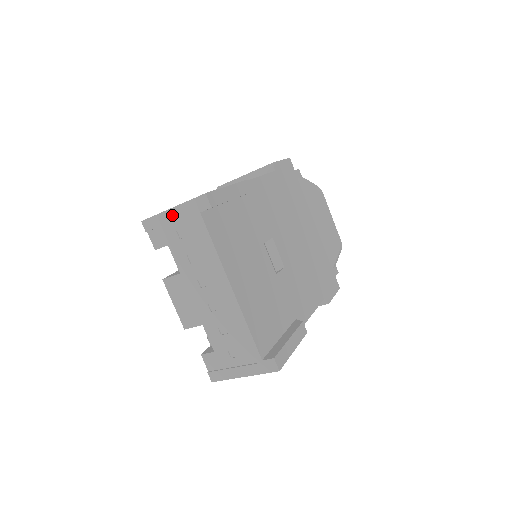
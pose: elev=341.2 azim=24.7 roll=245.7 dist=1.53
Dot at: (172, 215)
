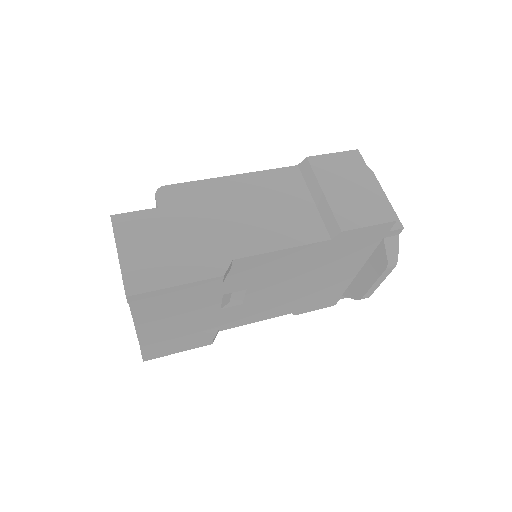
Dot at: (118, 255)
